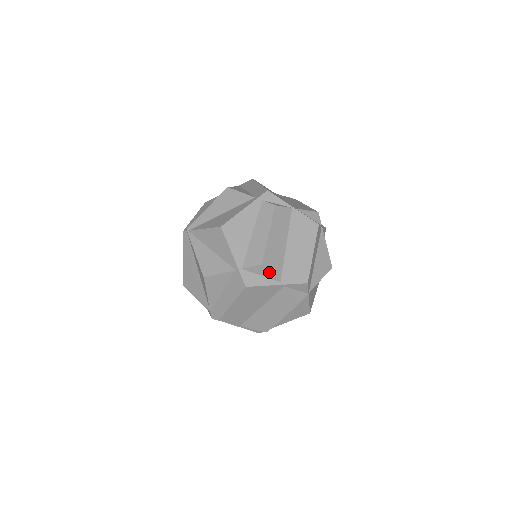
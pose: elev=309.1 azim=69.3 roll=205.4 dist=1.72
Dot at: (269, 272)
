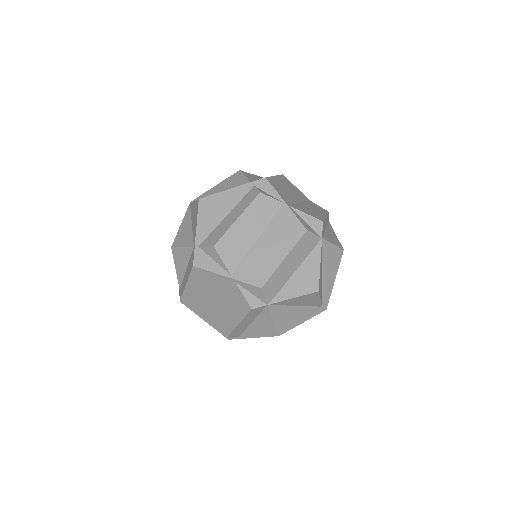
Dot at: (221, 258)
